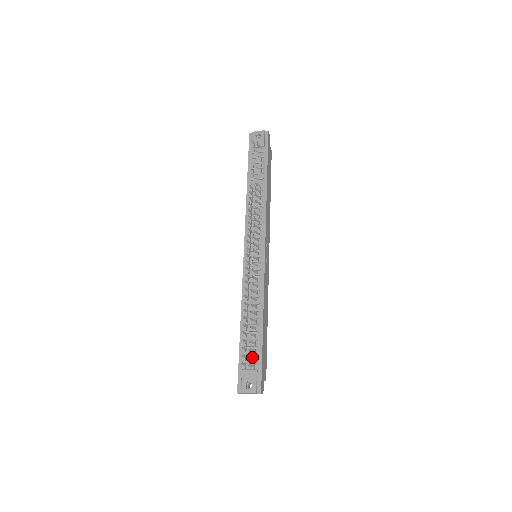
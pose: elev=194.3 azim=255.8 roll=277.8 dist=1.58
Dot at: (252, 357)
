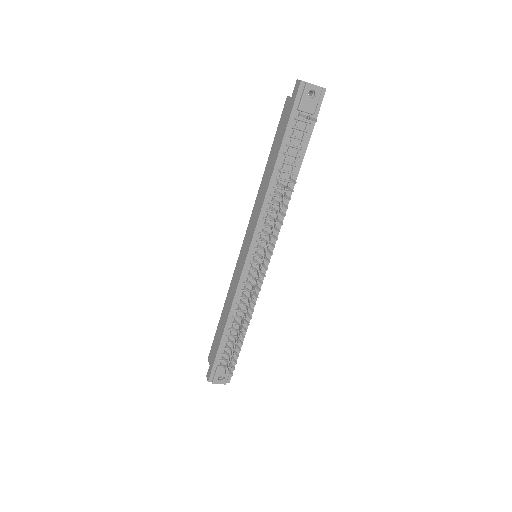
Dot at: (231, 360)
